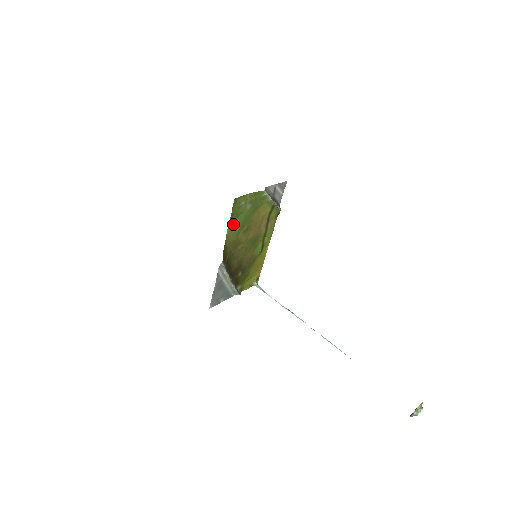
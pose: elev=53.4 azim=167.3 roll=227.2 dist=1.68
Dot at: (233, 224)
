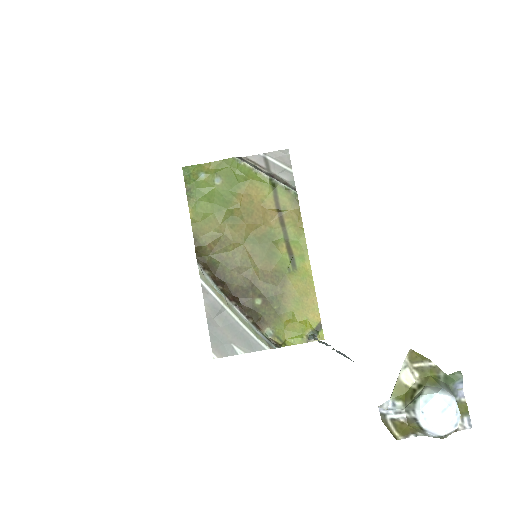
Dot at: (198, 205)
